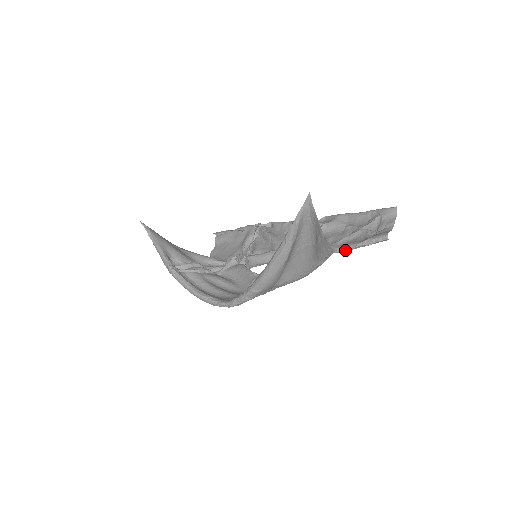
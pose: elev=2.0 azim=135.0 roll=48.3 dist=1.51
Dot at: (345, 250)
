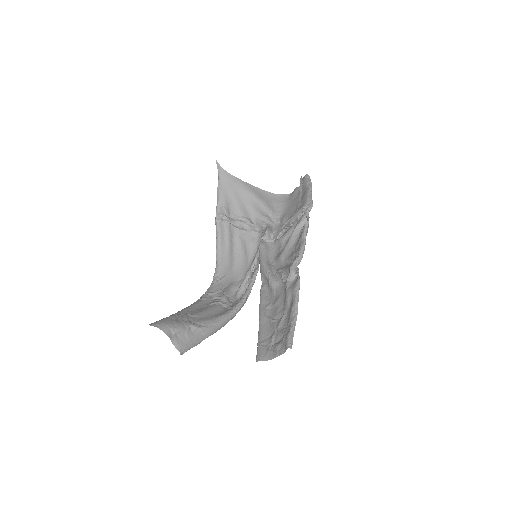
Dot at: (259, 330)
